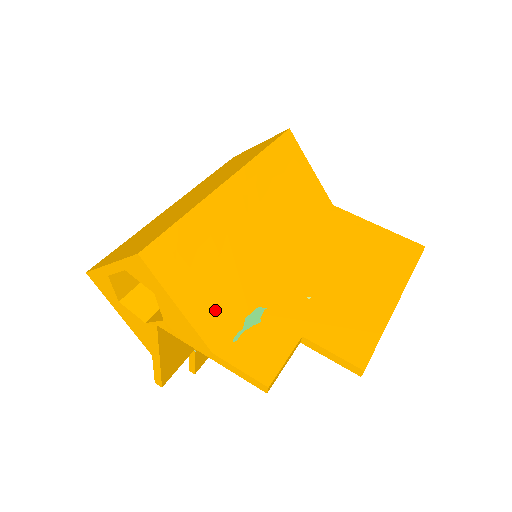
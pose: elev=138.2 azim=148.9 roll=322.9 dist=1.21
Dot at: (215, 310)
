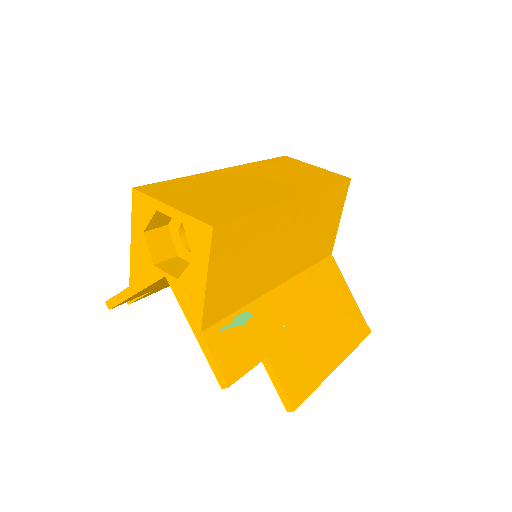
Dot at: (224, 299)
